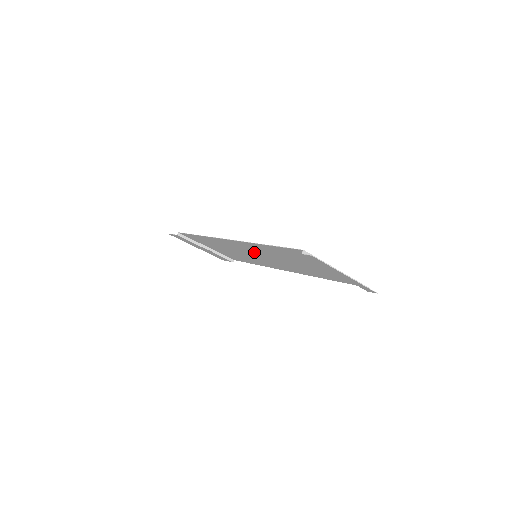
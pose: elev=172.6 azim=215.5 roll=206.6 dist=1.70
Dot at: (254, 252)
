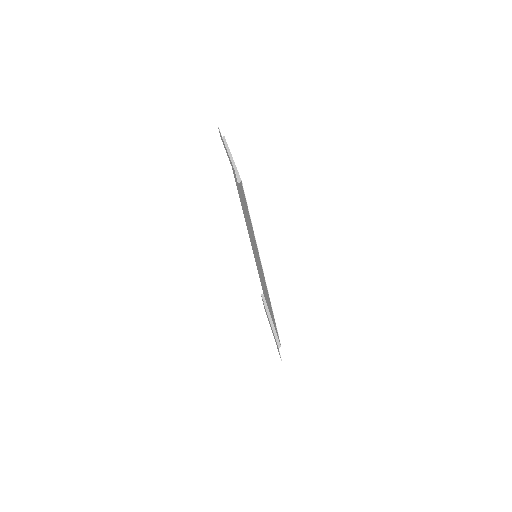
Dot at: occluded
